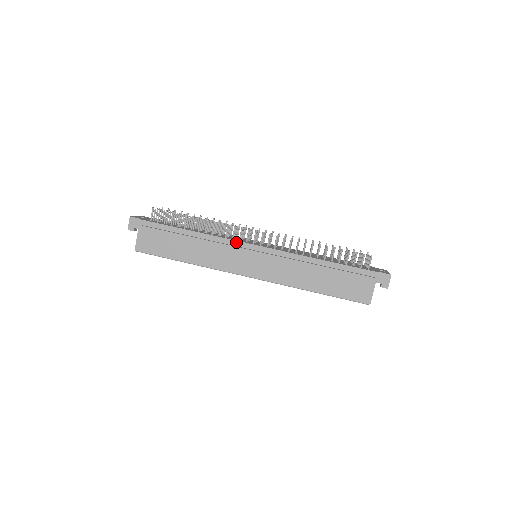
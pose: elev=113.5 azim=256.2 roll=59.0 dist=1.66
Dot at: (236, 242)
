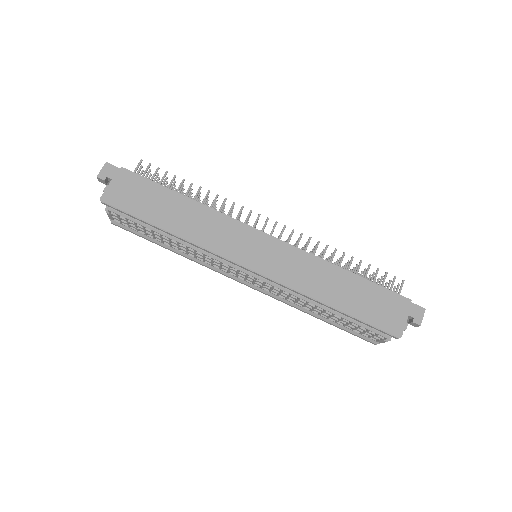
Dot at: (241, 223)
